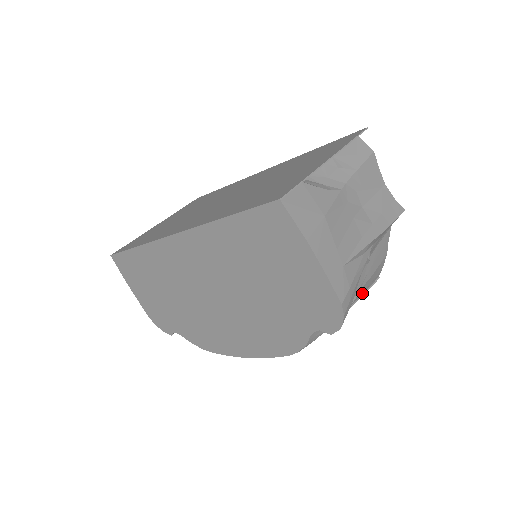
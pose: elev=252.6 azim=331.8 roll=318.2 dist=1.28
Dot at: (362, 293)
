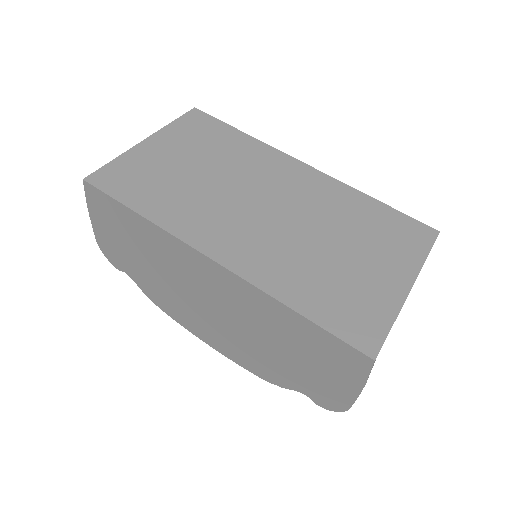
Dot at: occluded
